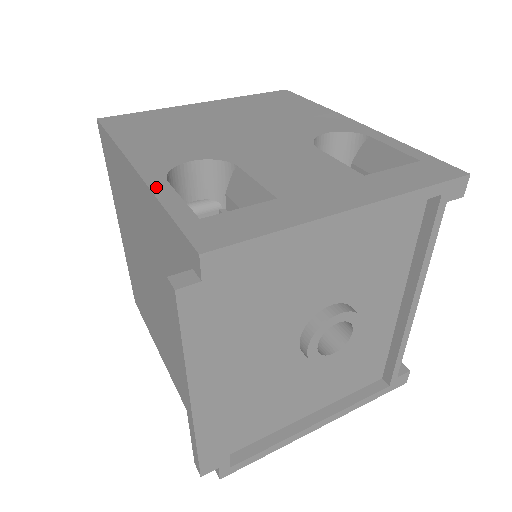
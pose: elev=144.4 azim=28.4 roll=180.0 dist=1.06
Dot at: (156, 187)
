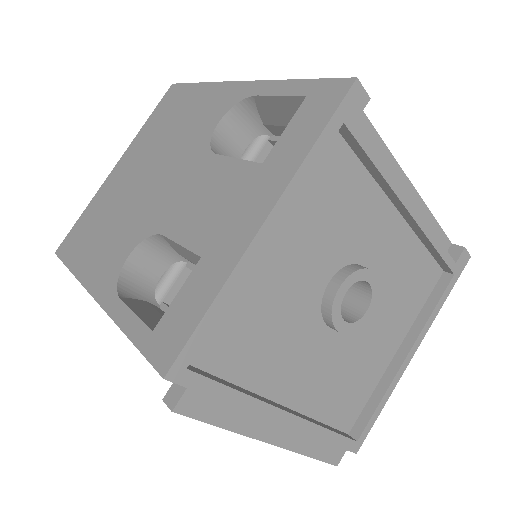
Dot at: (114, 312)
